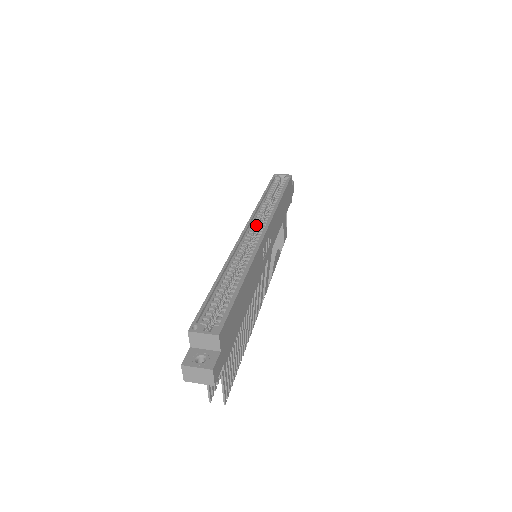
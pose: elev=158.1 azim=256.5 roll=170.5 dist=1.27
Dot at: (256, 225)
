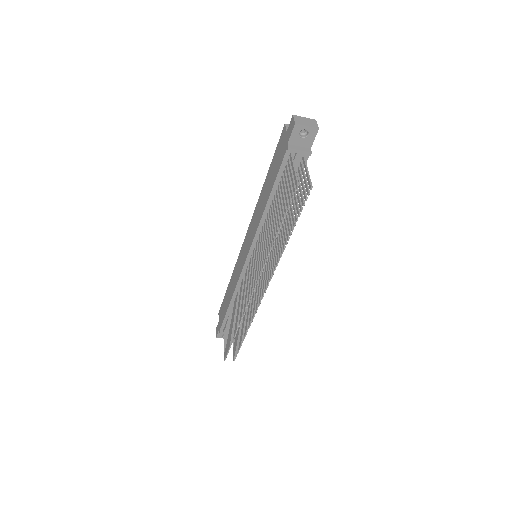
Dot at: occluded
